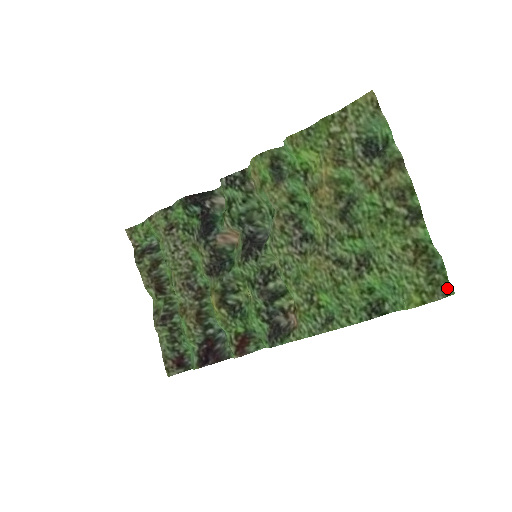
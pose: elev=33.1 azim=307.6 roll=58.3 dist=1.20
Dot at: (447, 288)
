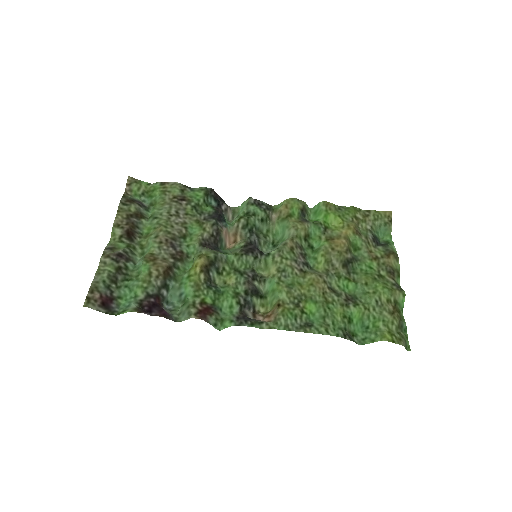
Dot at: (407, 343)
